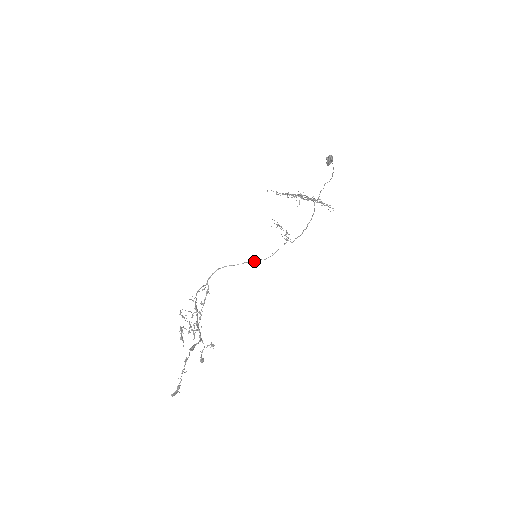
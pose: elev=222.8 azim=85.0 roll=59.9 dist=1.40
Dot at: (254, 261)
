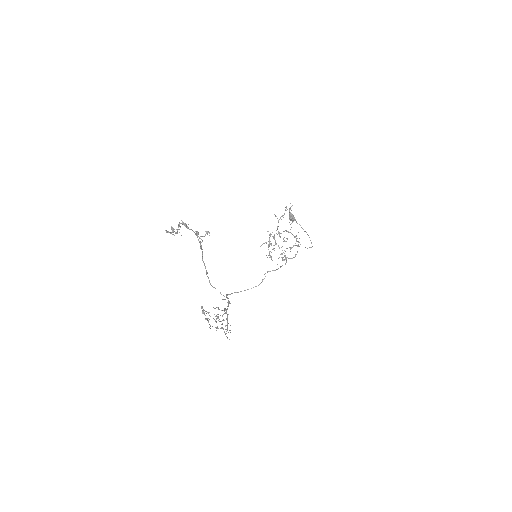
Dot at: occluded
